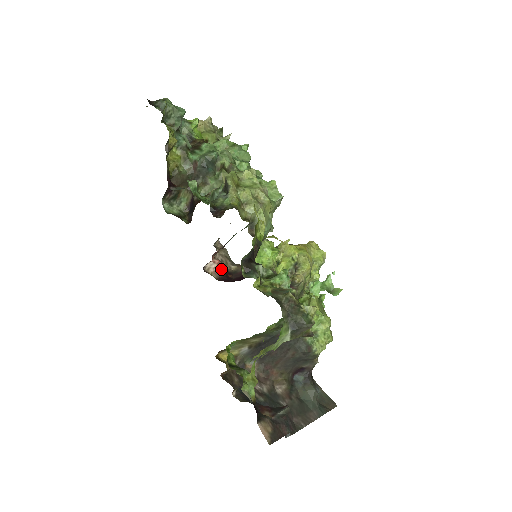
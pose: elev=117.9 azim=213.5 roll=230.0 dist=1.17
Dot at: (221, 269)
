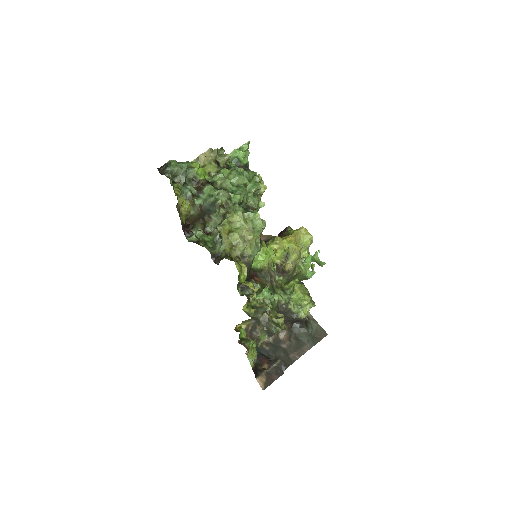
Dot at: occluded
